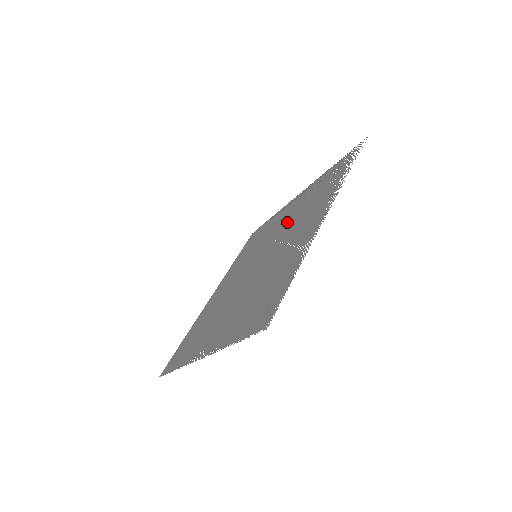
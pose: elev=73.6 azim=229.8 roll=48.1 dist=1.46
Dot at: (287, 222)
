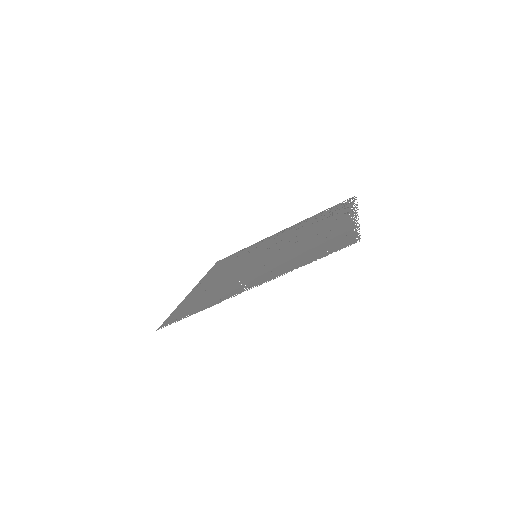
Dot at: (289, 236)
